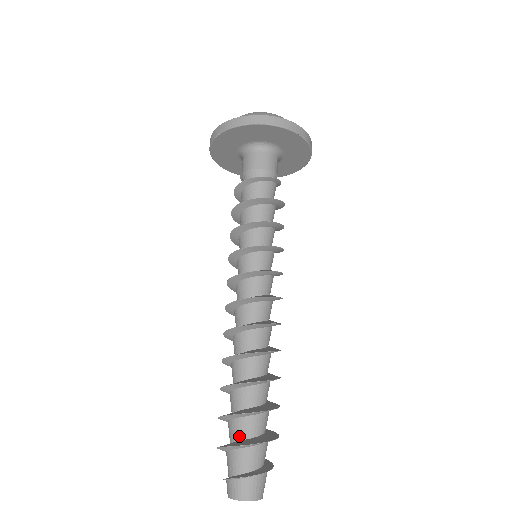
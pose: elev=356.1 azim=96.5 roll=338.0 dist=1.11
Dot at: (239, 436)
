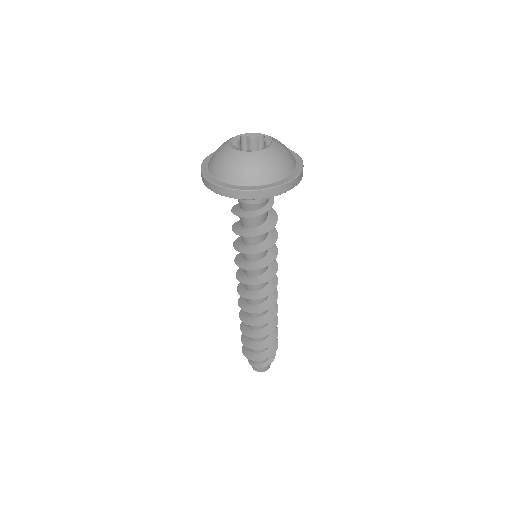
Dot at: (255, 351)
